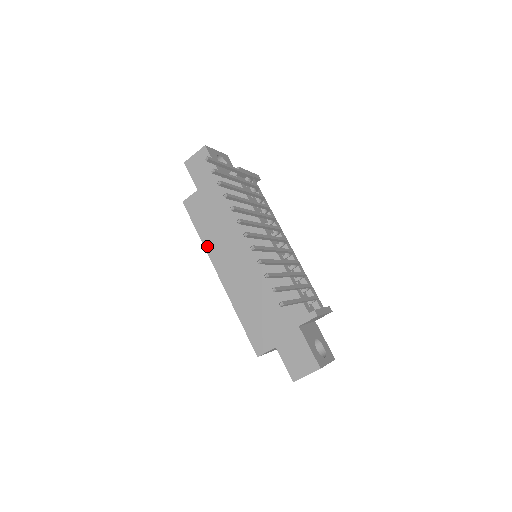
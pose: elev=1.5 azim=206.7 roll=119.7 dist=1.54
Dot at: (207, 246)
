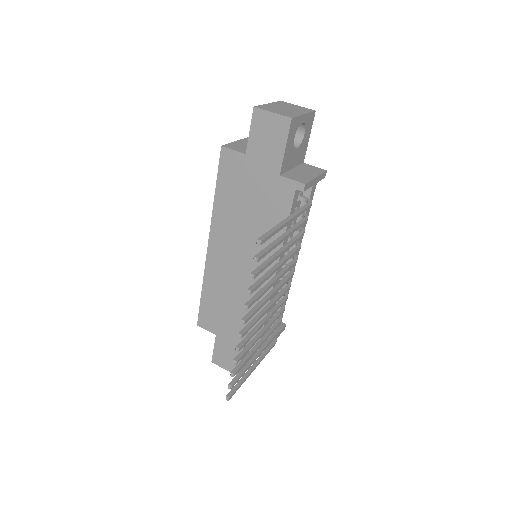
Dot at: (216, 214)
